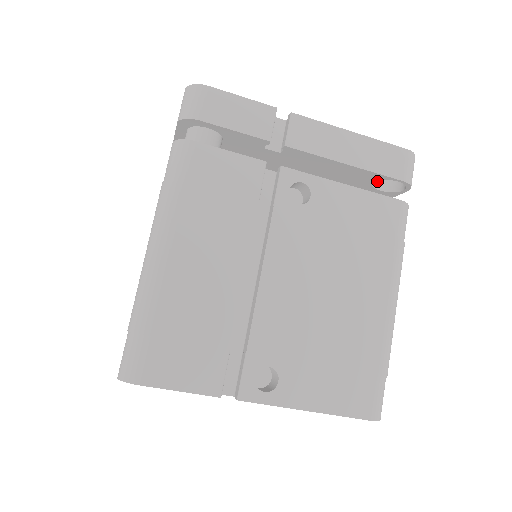
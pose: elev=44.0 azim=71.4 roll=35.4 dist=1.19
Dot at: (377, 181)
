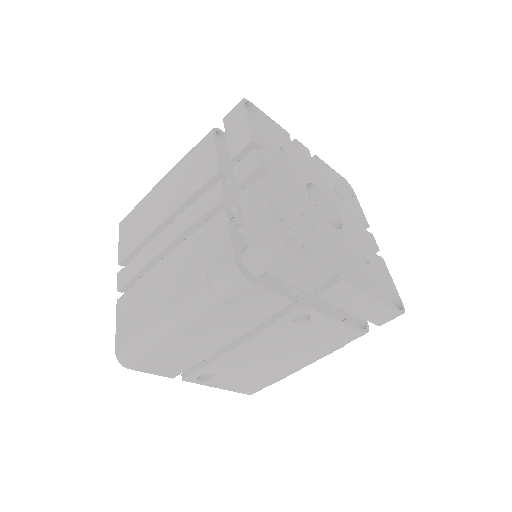
Dot at: occluded
